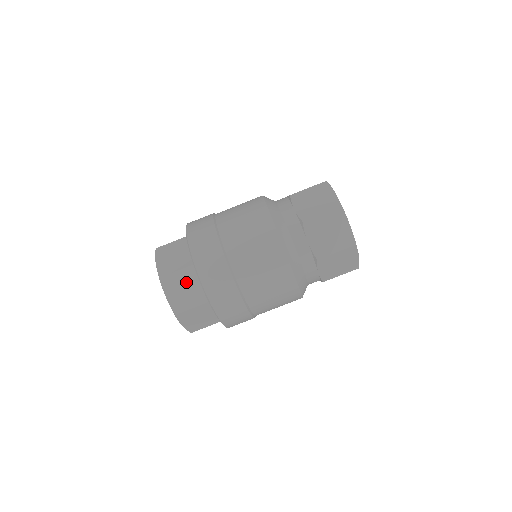
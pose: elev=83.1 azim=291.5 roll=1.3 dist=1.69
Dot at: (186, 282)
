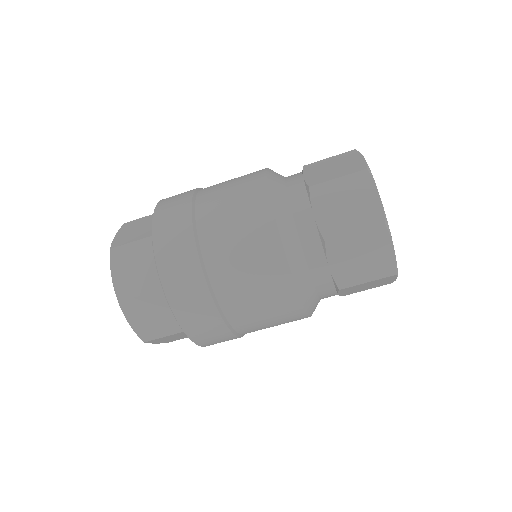
Dot at: (141, 258)
